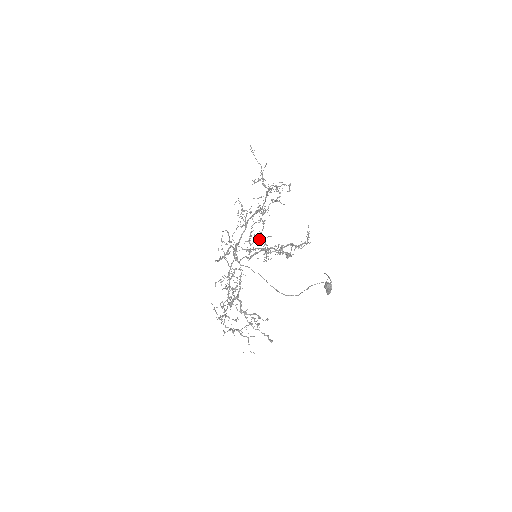
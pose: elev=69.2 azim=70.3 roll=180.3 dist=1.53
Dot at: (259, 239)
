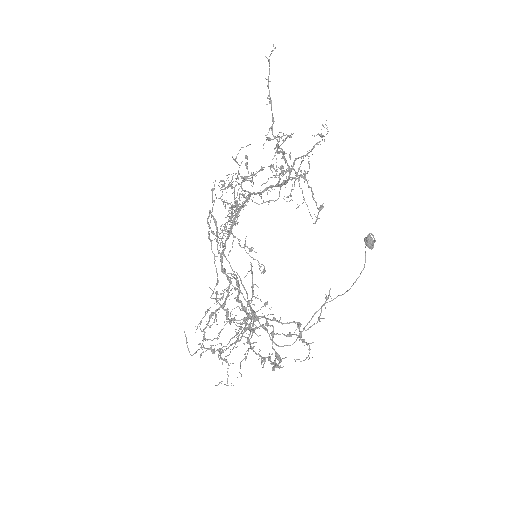
Dot at: (237, 341)
